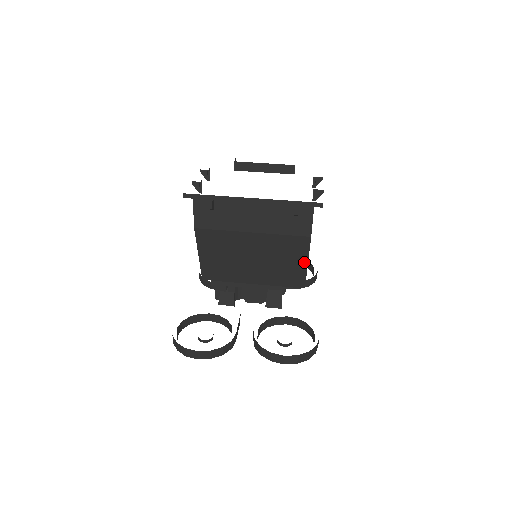
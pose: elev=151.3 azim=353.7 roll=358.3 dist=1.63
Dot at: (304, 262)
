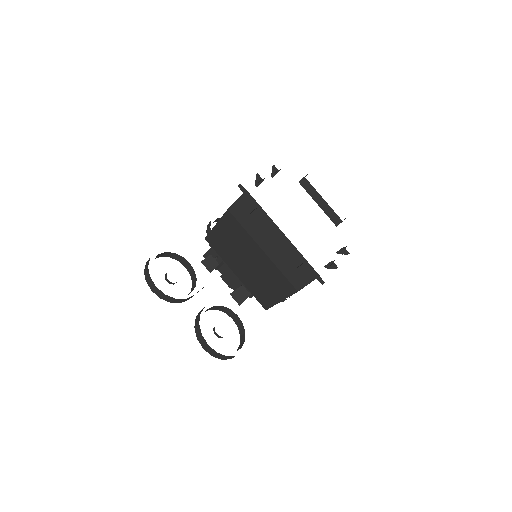
Dot at: (280, 298)
